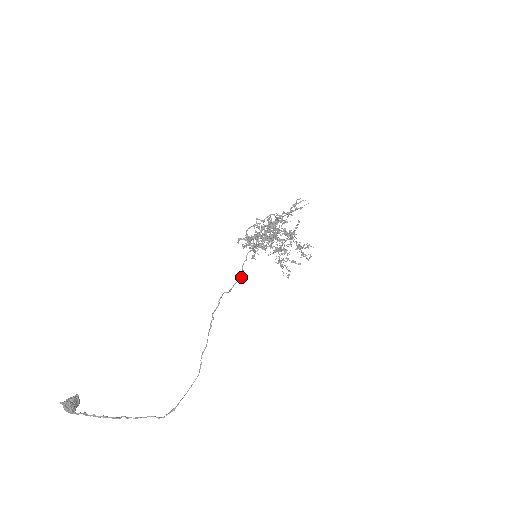
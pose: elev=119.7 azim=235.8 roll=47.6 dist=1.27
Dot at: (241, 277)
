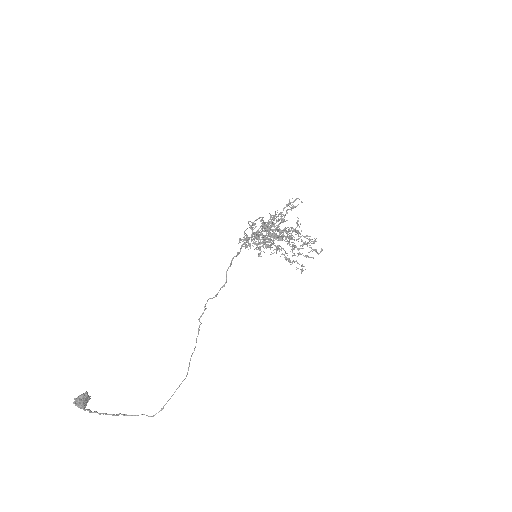
Dot at: (225, 283)
